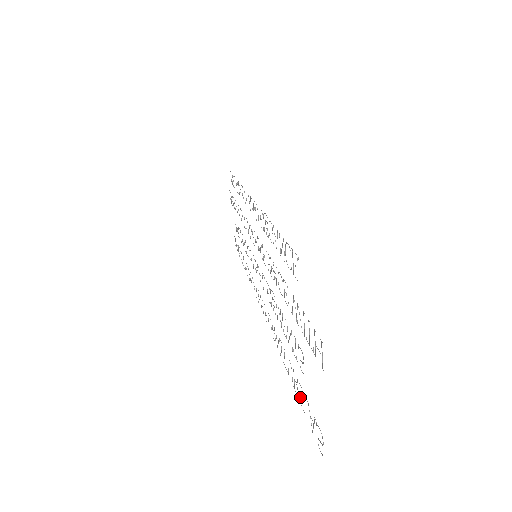
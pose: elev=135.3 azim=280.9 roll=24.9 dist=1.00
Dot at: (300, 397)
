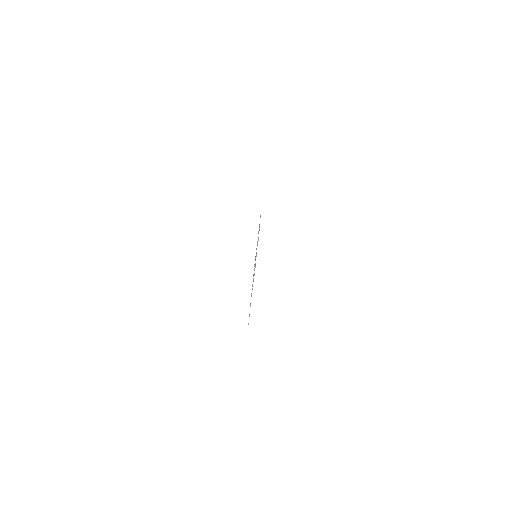
Dot at: occluded
